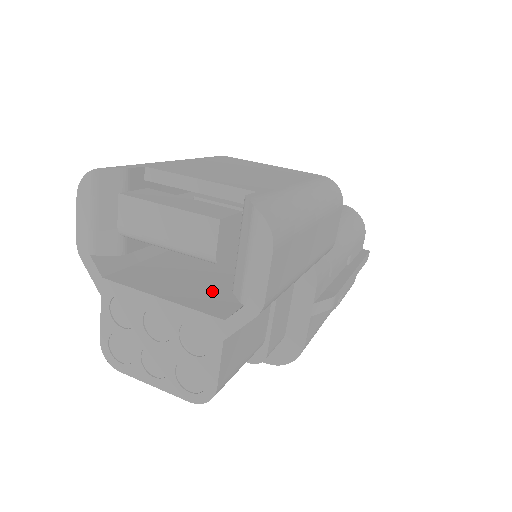
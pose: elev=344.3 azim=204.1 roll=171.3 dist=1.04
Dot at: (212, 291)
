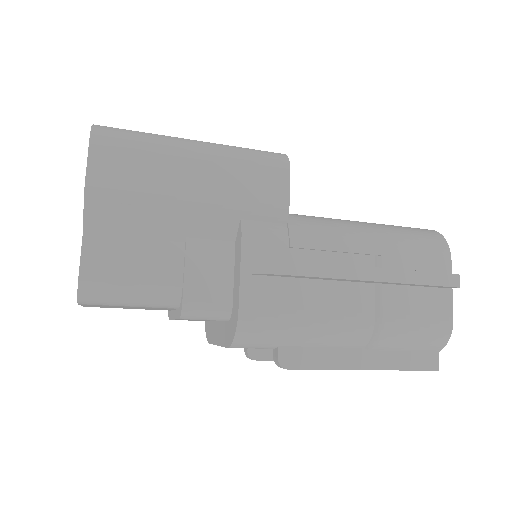
Dot at: occluded
